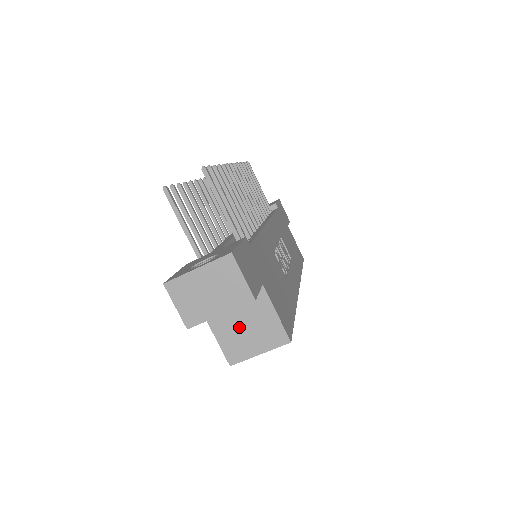
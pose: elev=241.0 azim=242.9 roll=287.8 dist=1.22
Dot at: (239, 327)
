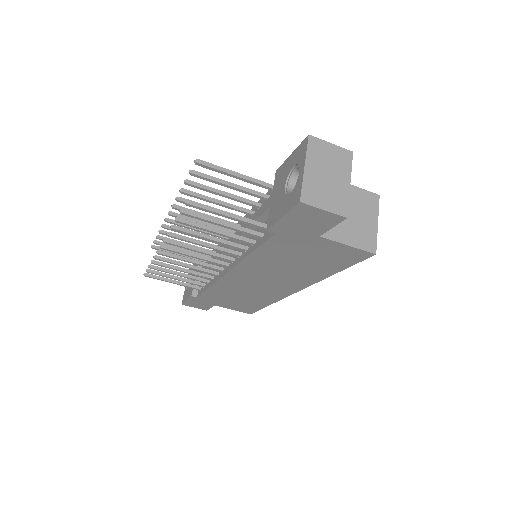
Dot at: (349, 220)
